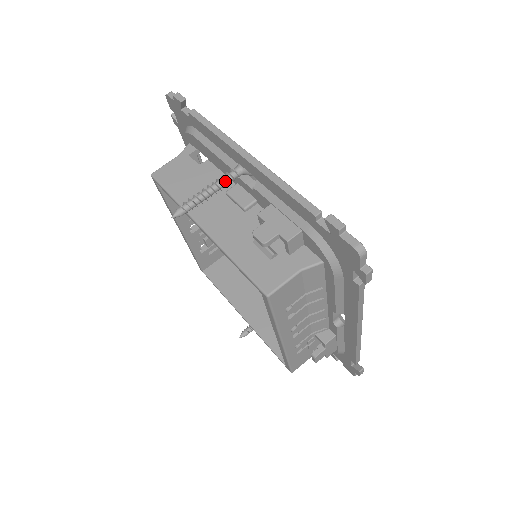
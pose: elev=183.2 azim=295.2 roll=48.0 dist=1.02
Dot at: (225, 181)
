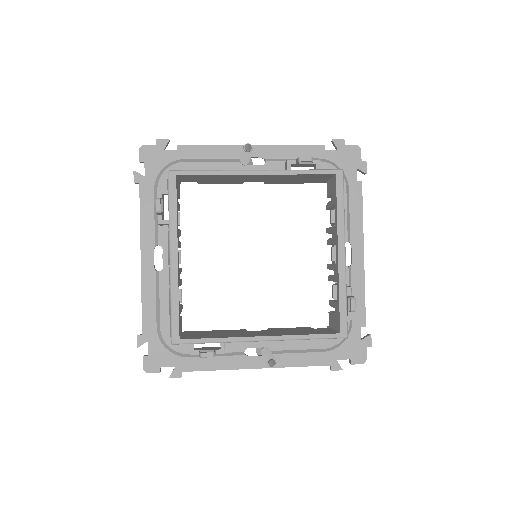
Dot at: occluded
